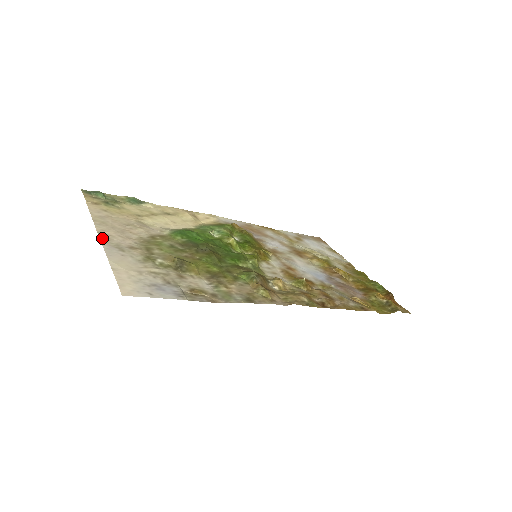
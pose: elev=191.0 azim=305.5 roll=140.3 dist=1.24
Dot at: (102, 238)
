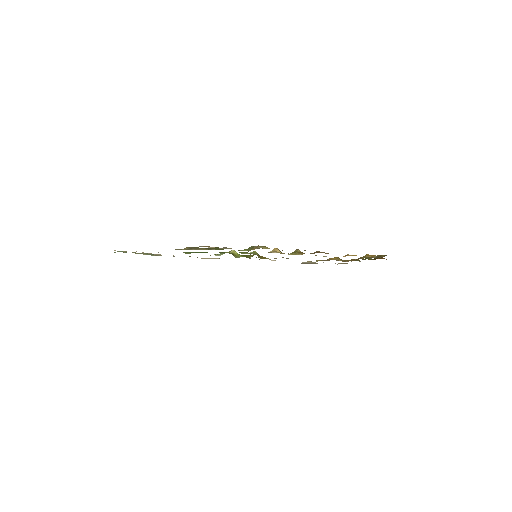
Dot at: occluded
